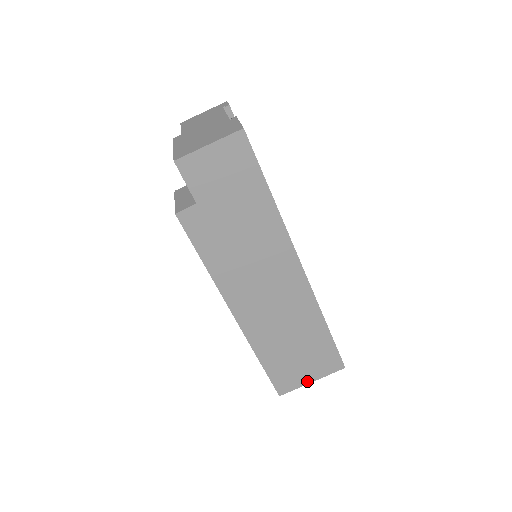
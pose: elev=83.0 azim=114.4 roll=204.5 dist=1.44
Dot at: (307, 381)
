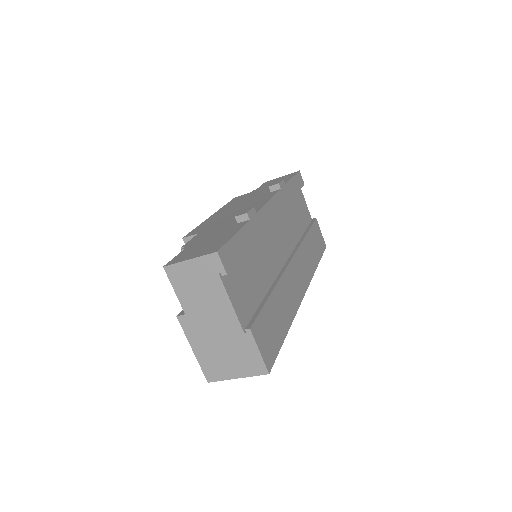
Dot at: occluded
